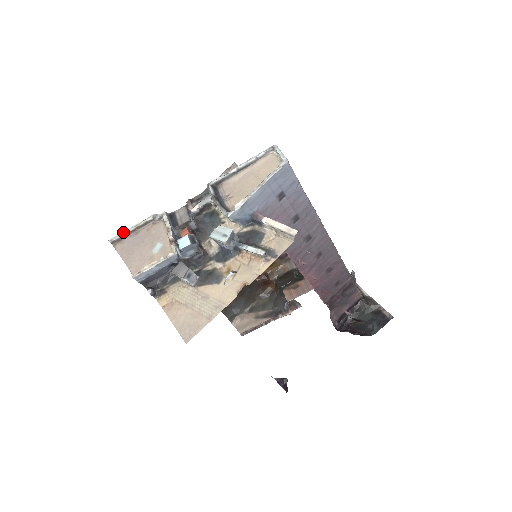
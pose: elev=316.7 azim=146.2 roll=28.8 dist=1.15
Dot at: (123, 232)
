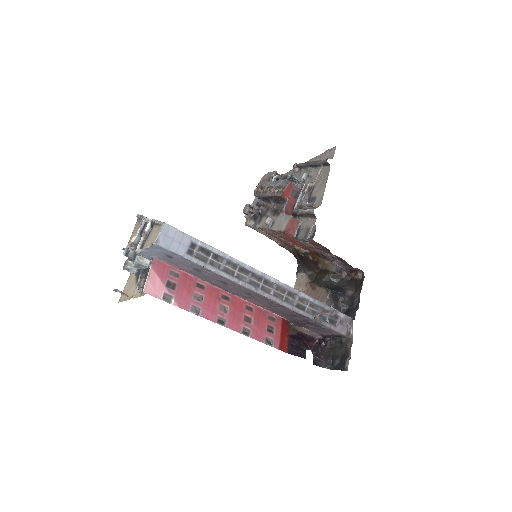
Dot at: (139, 215)
